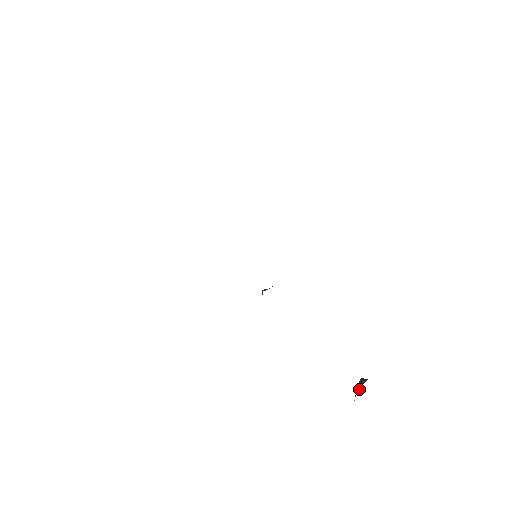
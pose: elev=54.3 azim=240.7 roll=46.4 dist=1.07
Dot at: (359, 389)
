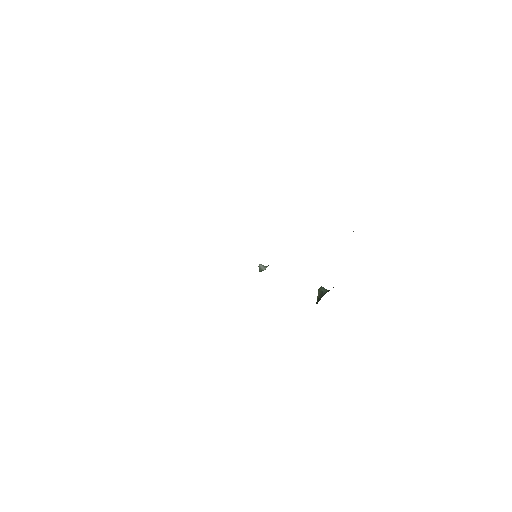
Dot at: (320, 296)
